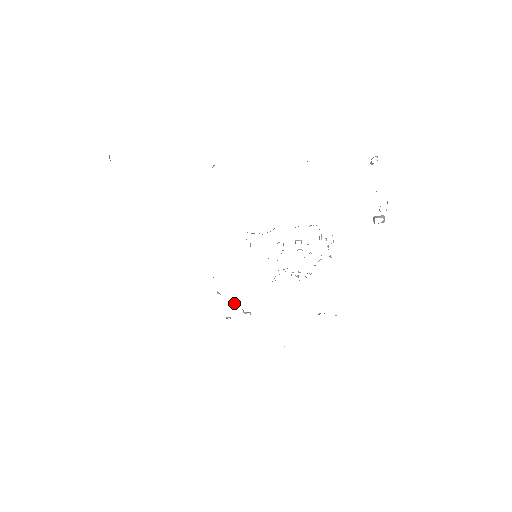
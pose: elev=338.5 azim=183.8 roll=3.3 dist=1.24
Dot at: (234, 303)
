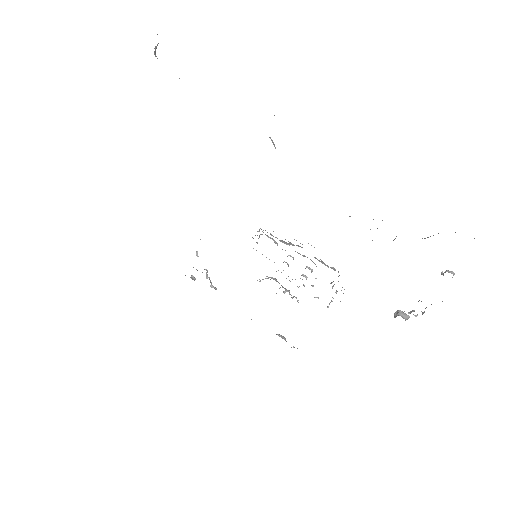
Dot at: (207, 272)
